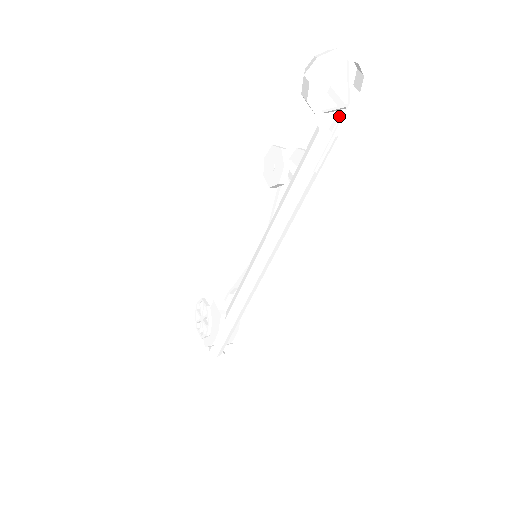
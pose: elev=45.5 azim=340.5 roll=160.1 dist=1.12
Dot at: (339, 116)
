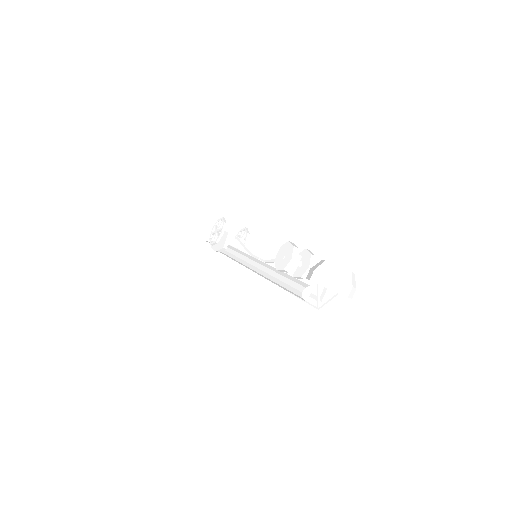
Dot at: (316, 300)
